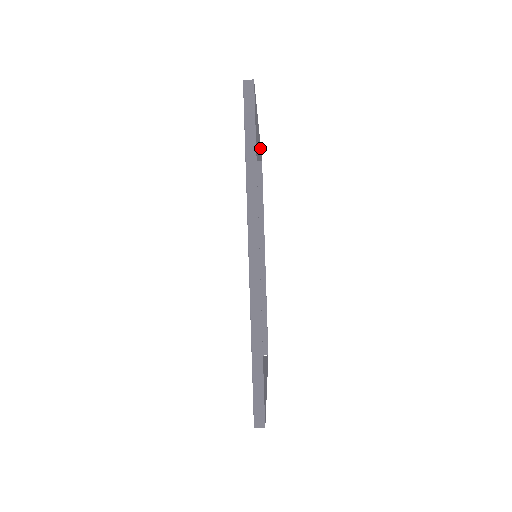
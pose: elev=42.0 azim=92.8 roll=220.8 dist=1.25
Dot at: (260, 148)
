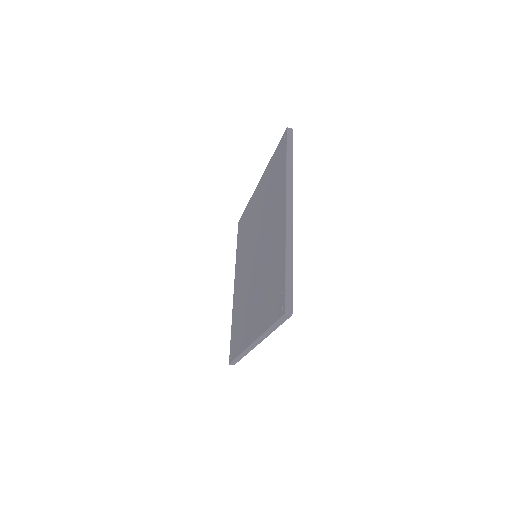
Dot at: (292, 167)
